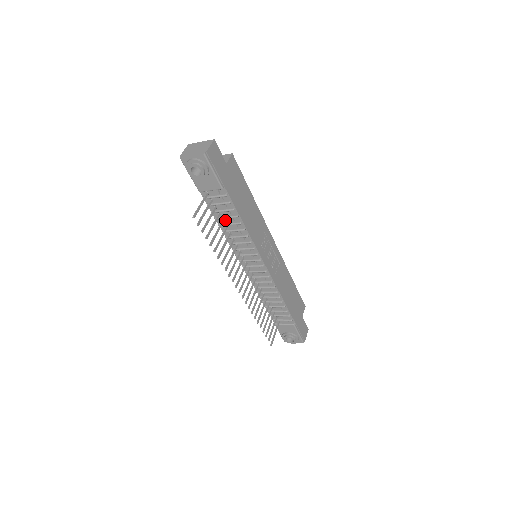
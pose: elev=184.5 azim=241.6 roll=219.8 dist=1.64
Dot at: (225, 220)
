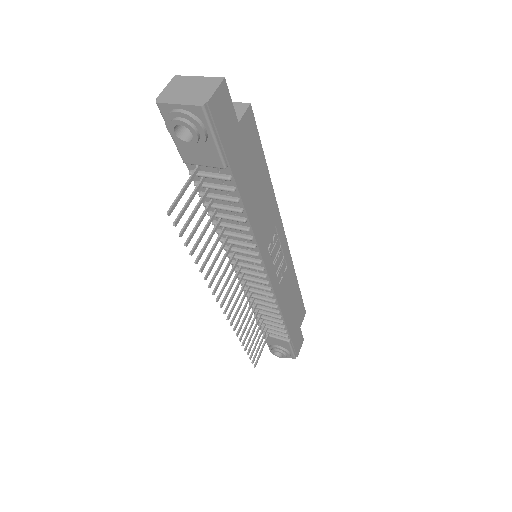
Dot at: (220, 209)
